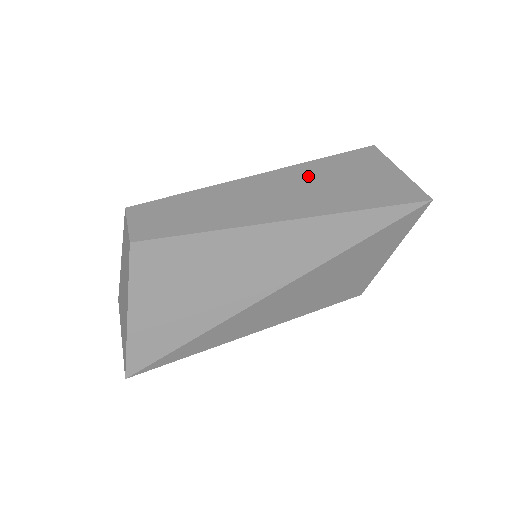
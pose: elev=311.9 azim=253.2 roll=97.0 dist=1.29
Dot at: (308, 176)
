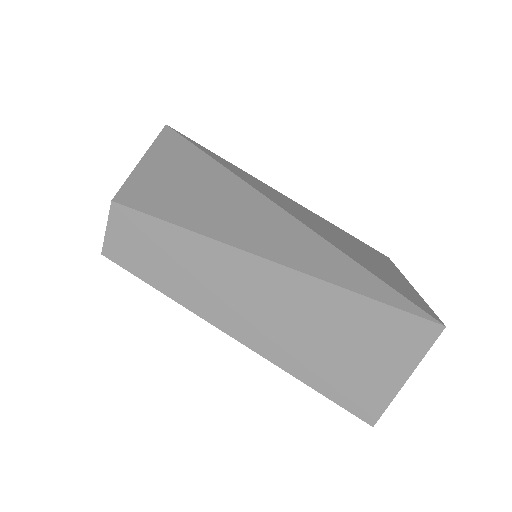
Dot at: (308, 307)
